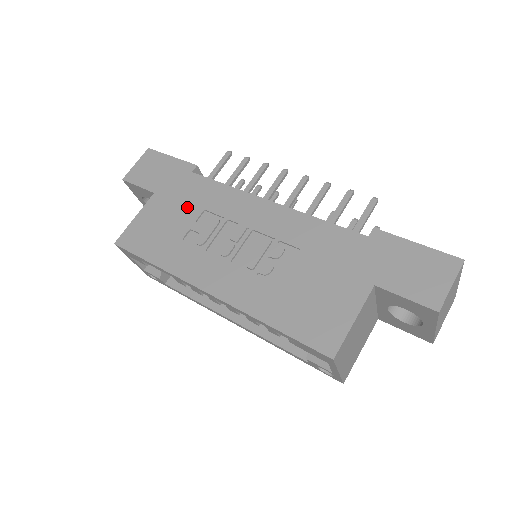
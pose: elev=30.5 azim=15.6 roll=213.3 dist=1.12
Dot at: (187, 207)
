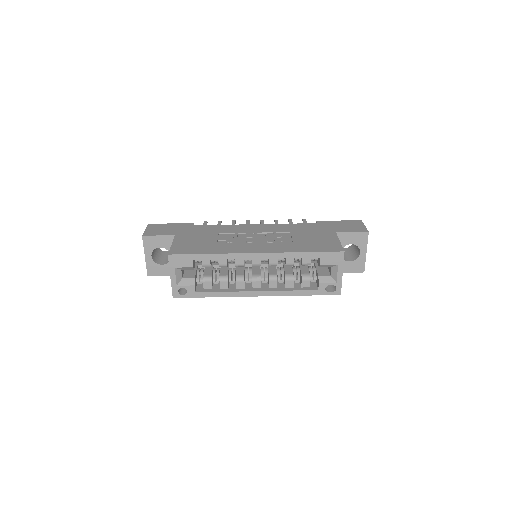
Dot at: (206, 234)
